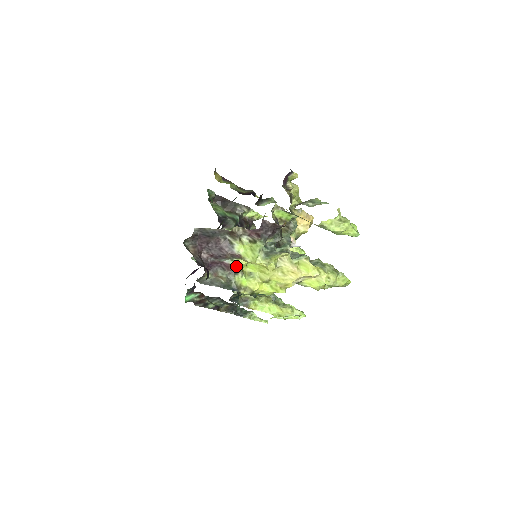
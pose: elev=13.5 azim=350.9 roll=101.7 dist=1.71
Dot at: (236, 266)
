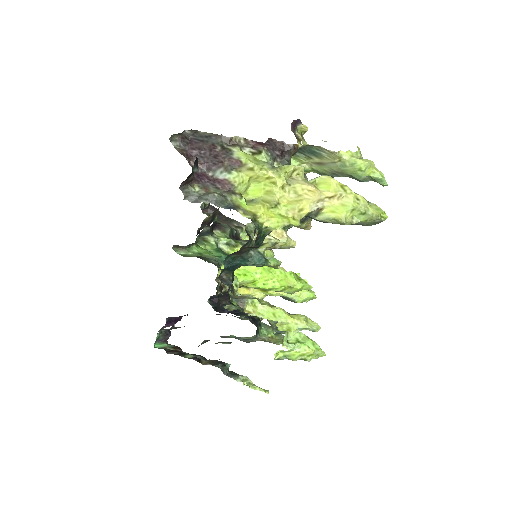
Dot at: (234, 181)
